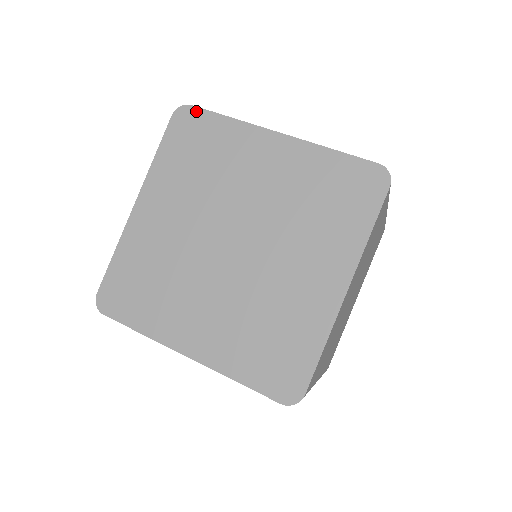
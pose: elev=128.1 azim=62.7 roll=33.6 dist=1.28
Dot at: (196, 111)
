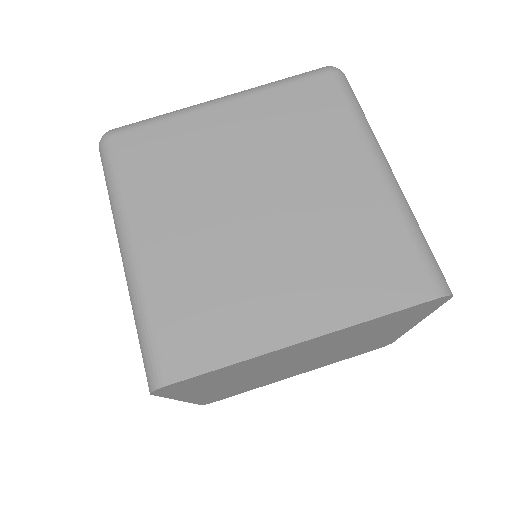
Dot at: (179, 383)
